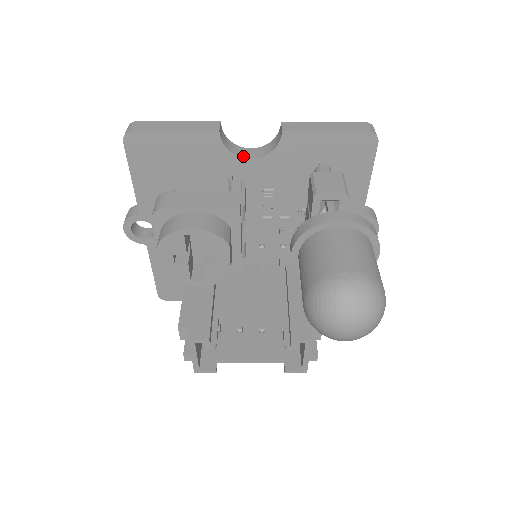
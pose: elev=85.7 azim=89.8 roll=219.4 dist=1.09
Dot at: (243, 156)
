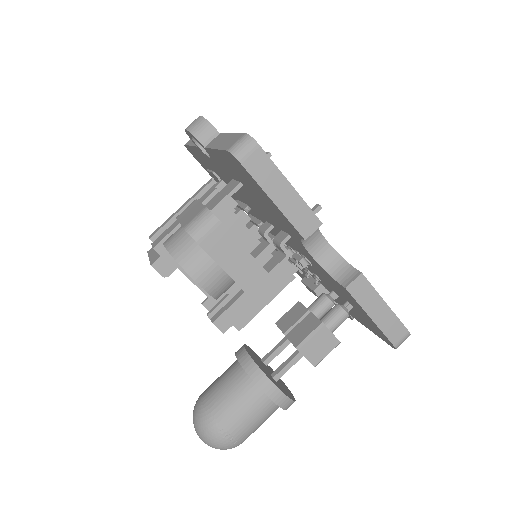
Dot at: (309, 249)
